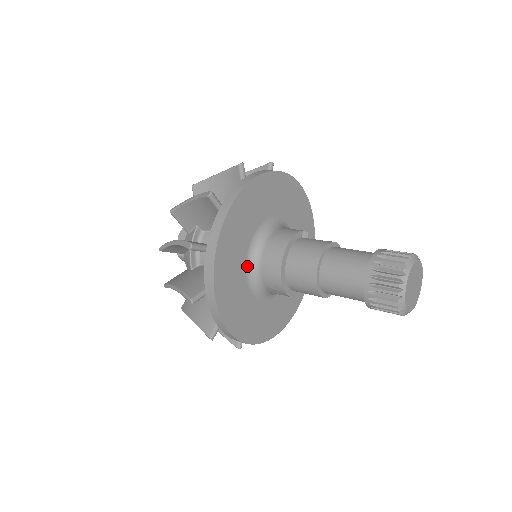
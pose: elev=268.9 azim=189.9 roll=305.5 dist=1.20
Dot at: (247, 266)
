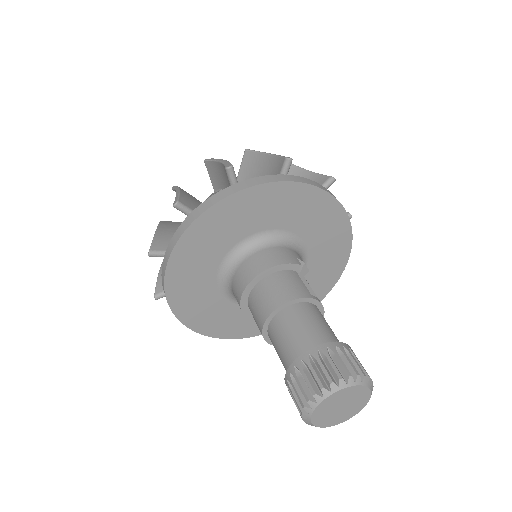
Dot at: (225, 259)
